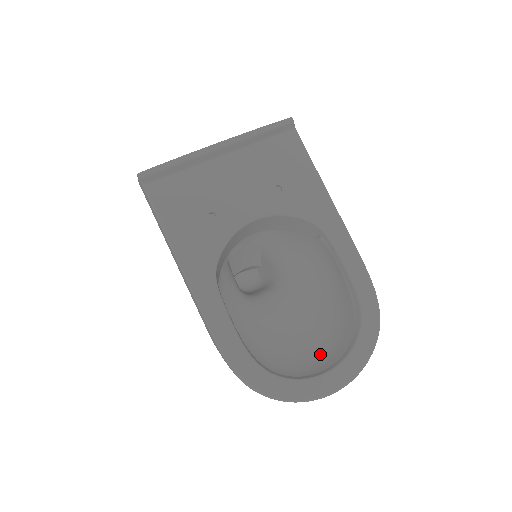
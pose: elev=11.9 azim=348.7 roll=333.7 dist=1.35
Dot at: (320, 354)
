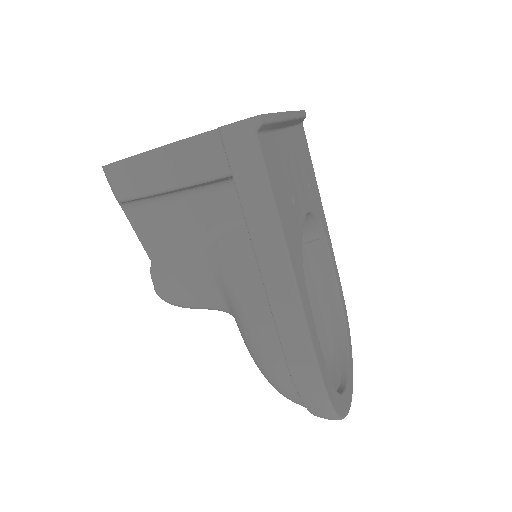
Dot at: occluded
